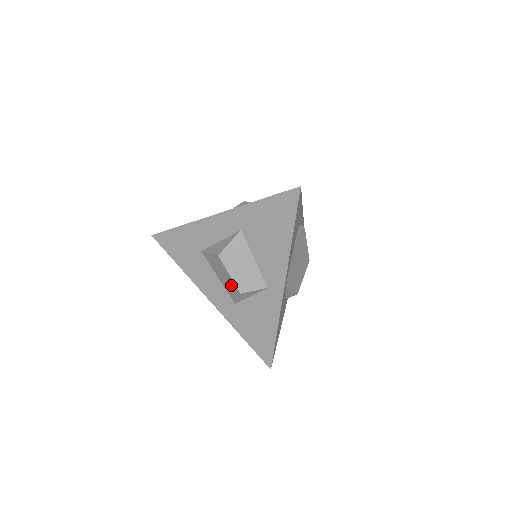
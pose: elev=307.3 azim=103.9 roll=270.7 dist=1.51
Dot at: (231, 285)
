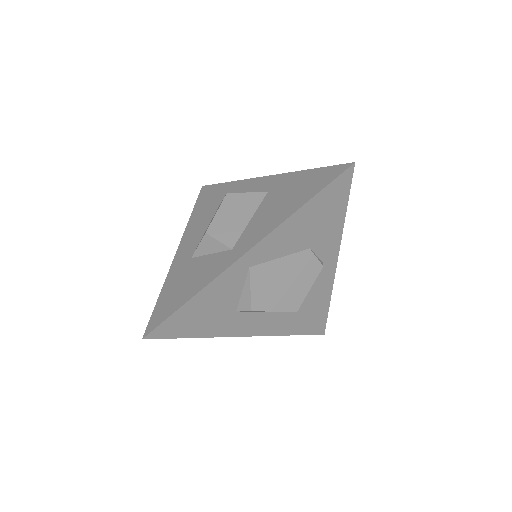
Dot at: occluded
